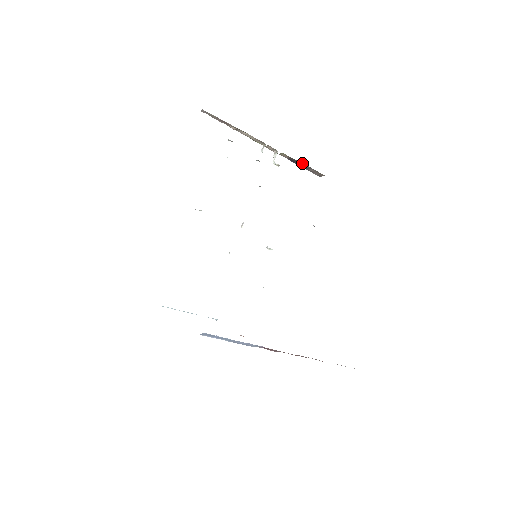
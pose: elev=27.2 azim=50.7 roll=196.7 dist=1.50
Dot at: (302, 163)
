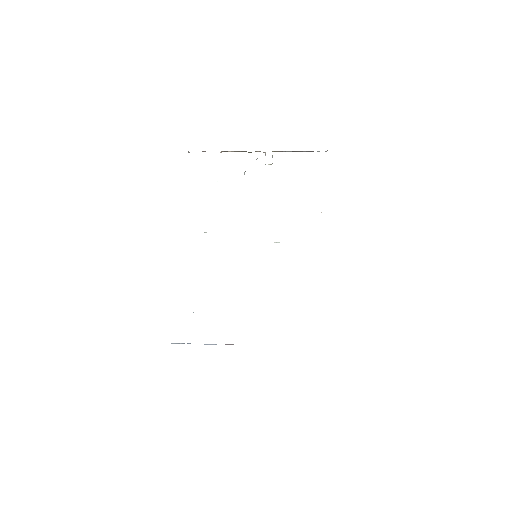
Dot at: (296, 151)
